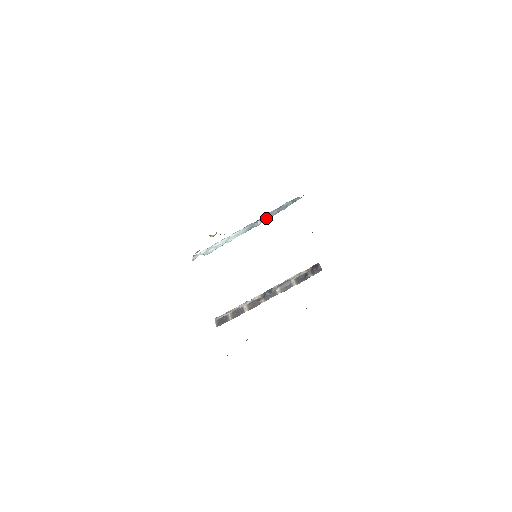
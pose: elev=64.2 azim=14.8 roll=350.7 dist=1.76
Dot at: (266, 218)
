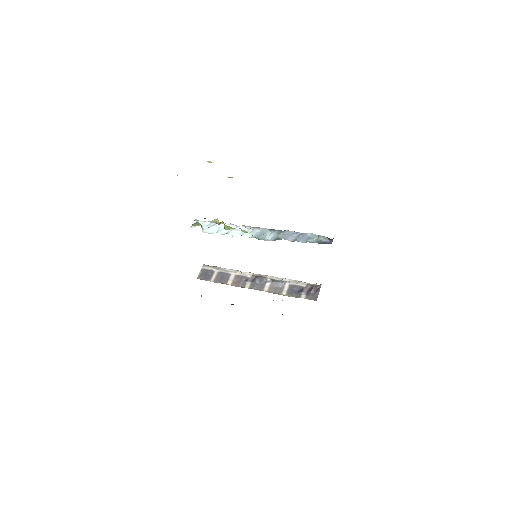
Dot at: (280, 237)
